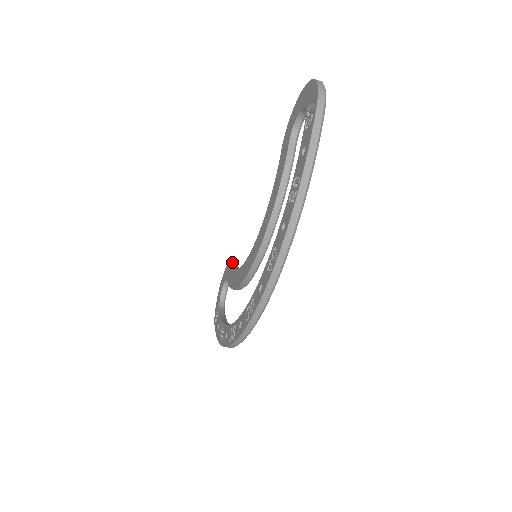
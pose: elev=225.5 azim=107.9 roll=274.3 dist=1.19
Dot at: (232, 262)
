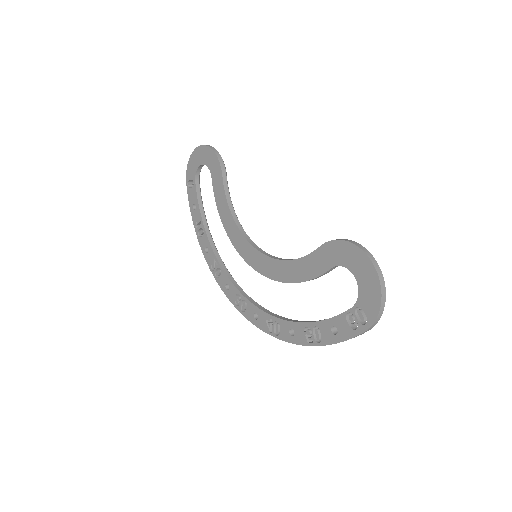
Dot at: (222, 173)
